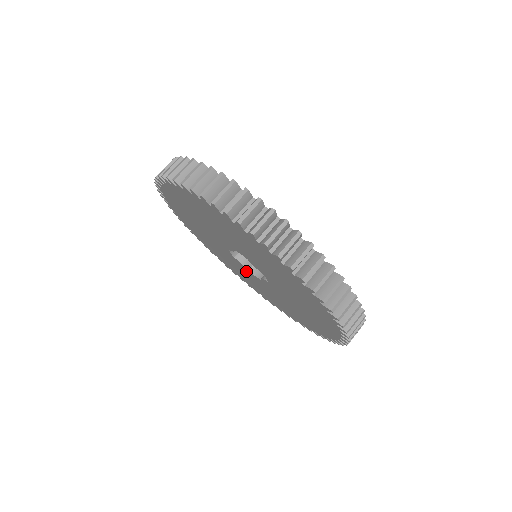
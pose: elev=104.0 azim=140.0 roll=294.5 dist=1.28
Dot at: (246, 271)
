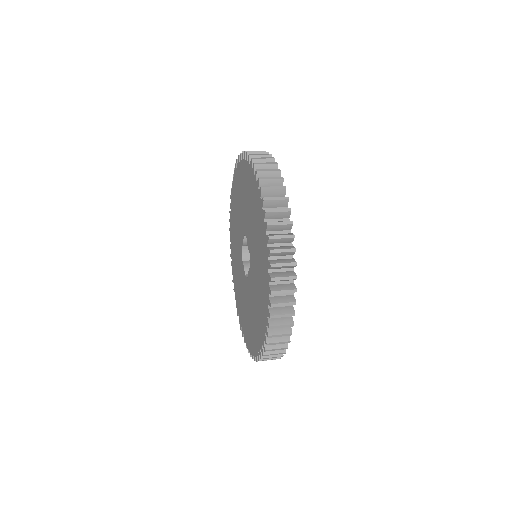
Dot at: (244, 282)
